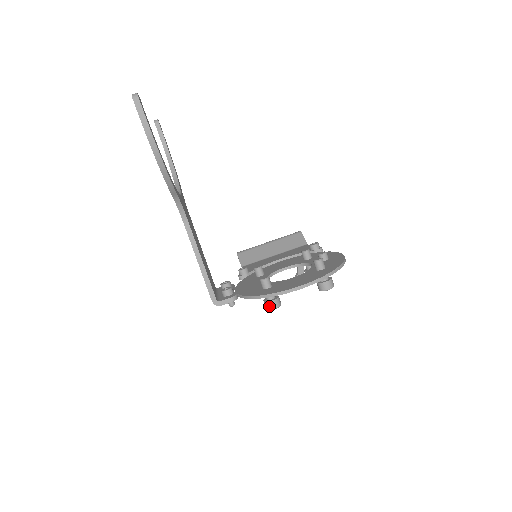
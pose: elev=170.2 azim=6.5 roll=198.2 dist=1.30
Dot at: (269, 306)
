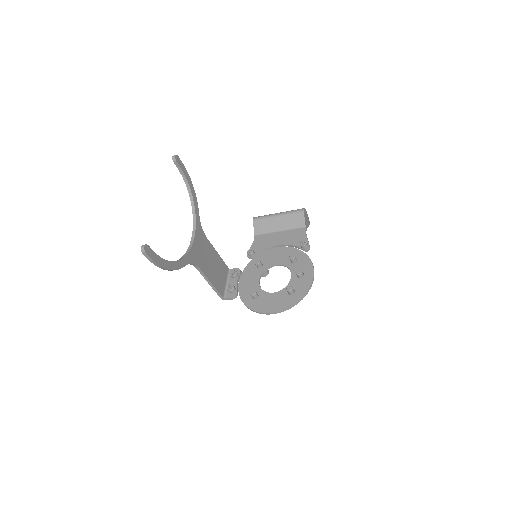
Dot at: occluded
